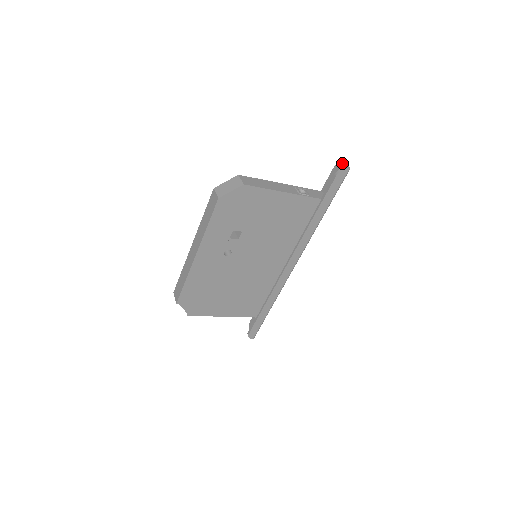
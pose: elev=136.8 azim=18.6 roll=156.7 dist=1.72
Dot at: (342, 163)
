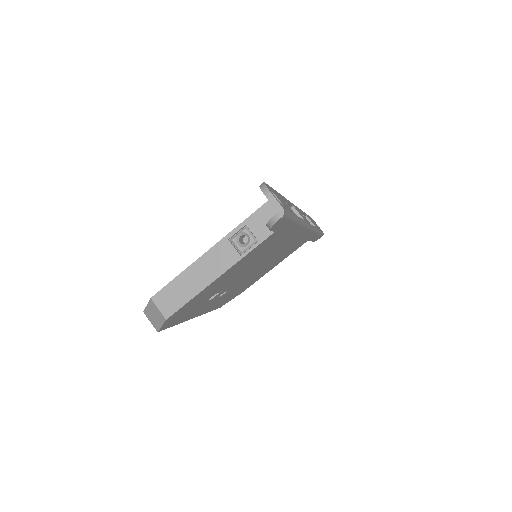
Dot at: occluded
